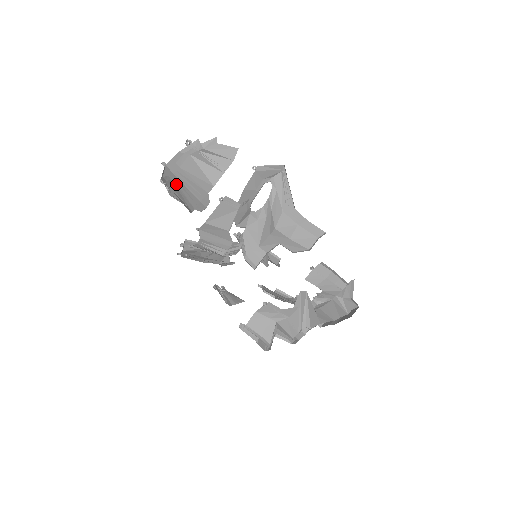
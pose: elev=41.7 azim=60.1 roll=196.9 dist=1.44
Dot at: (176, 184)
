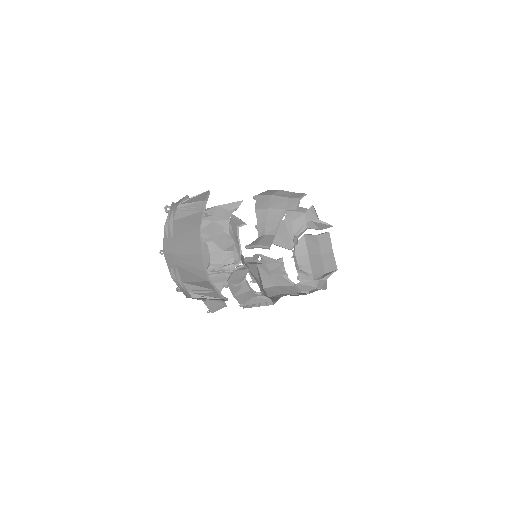
Dot at: (179, 242)
